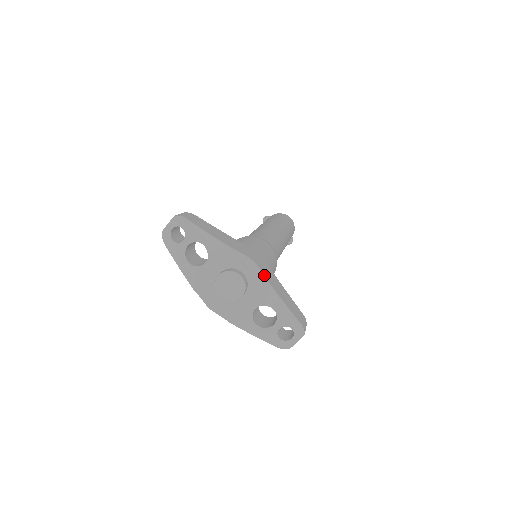
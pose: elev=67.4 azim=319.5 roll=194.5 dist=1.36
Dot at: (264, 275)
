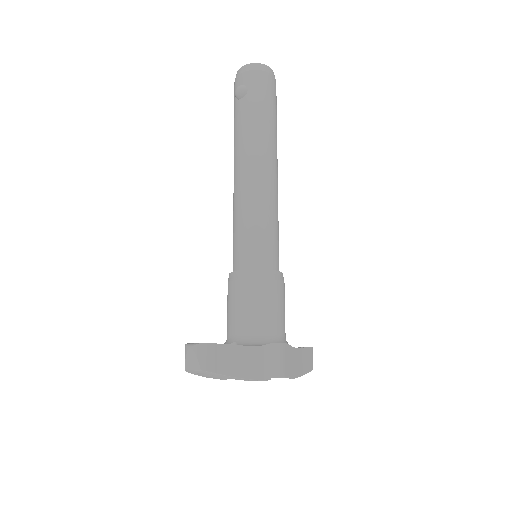
Dot at: (290, 377)
